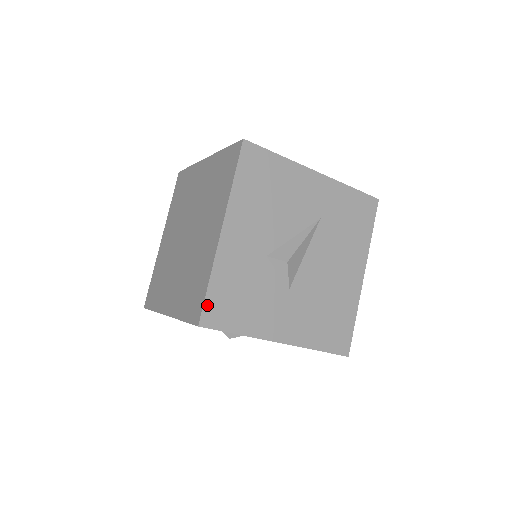
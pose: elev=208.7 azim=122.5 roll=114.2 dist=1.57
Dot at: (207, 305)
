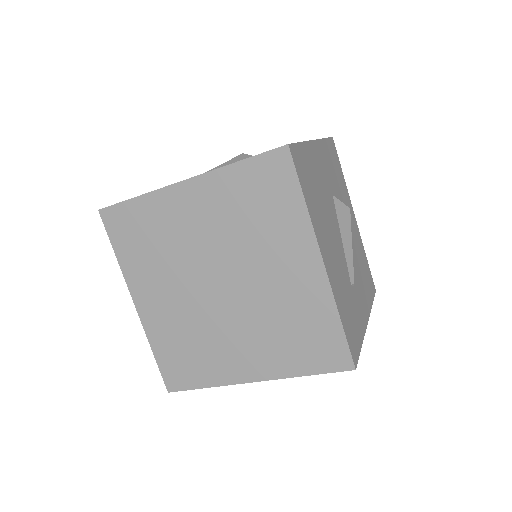
Dot at: (188, 388)
